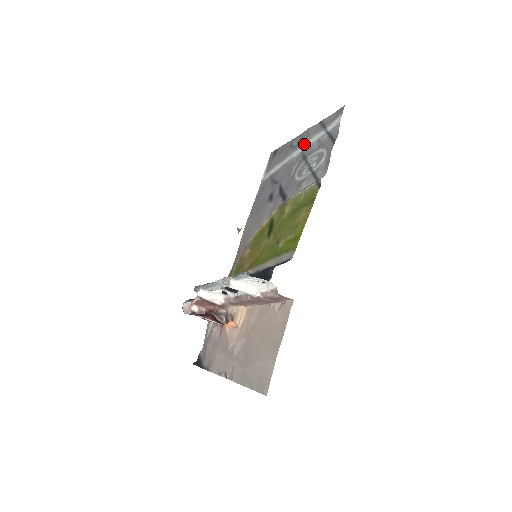
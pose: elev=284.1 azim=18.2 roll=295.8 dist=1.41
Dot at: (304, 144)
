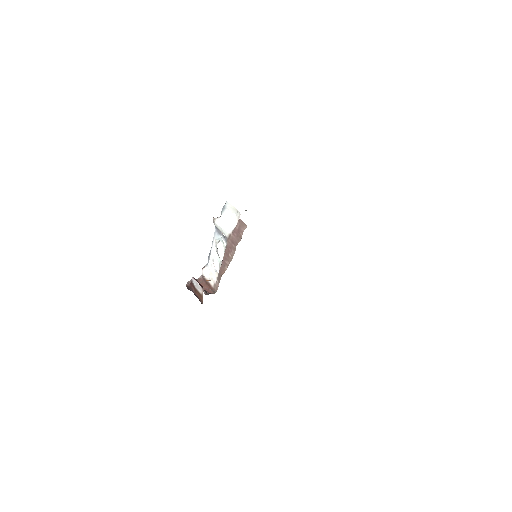
Dot at: occluded
